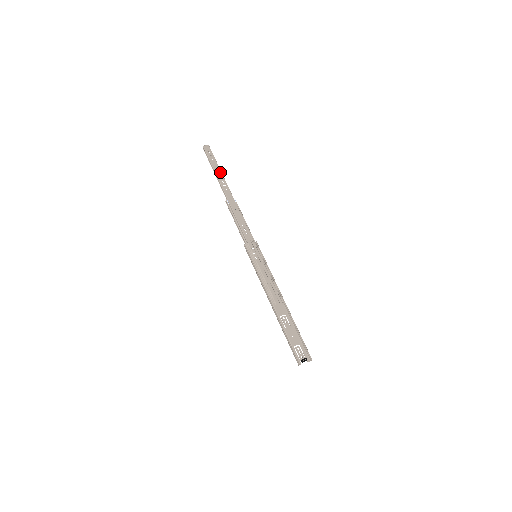
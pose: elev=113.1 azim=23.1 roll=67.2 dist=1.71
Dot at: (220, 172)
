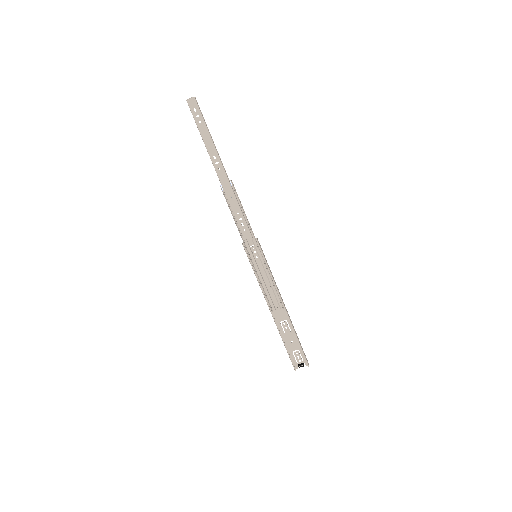
Dot at: (210, 142)
